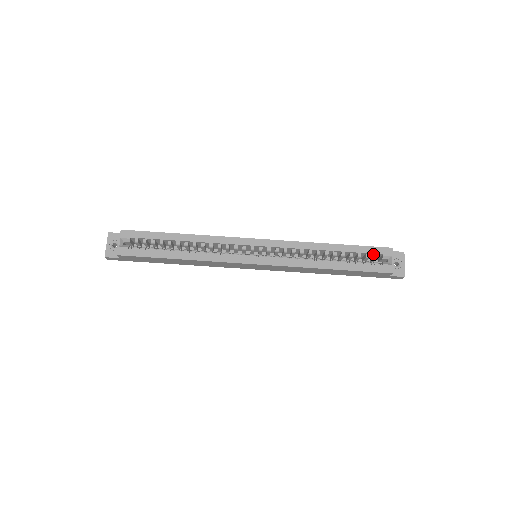
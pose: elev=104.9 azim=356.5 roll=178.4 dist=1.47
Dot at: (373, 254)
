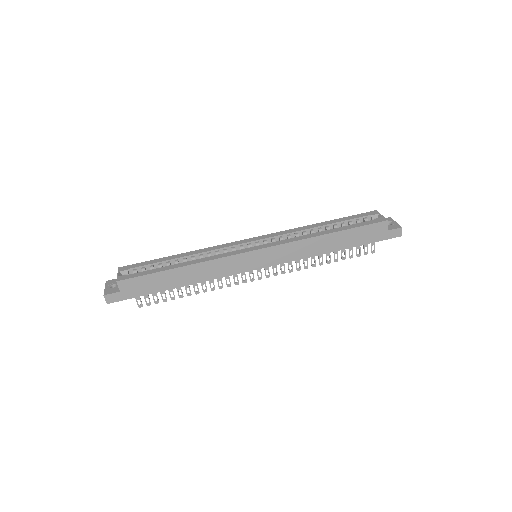
Dot at: (362, 219)
